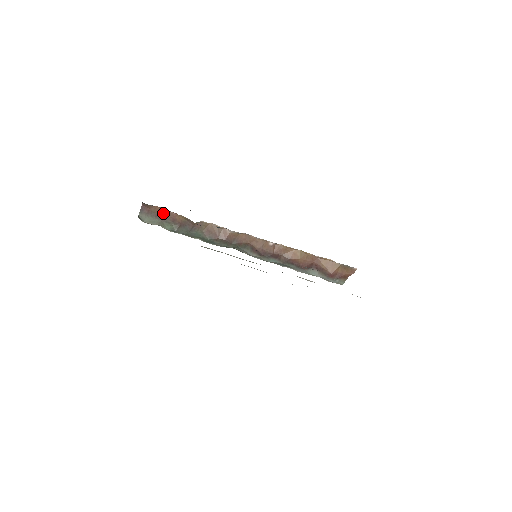
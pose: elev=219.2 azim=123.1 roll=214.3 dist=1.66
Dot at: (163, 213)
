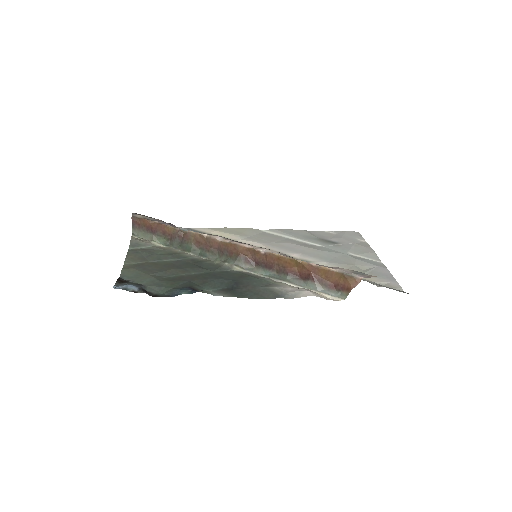
Dot at: (152, 226)
